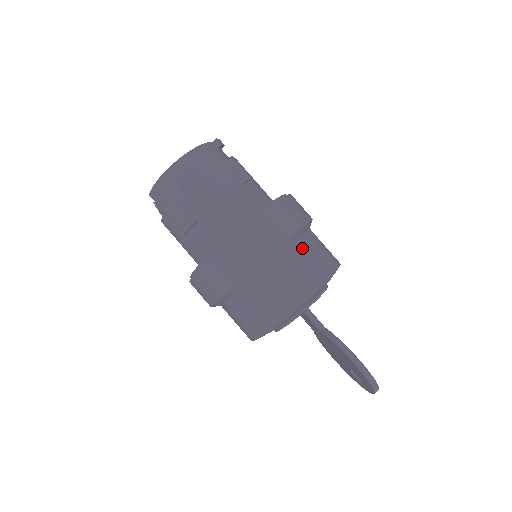
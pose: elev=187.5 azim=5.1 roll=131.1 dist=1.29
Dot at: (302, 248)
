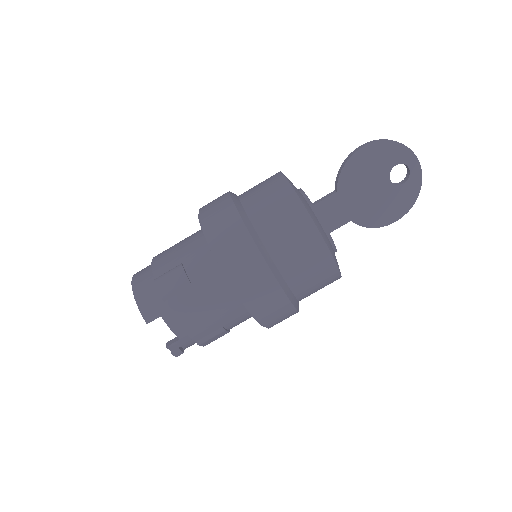
Dot at: occluded
